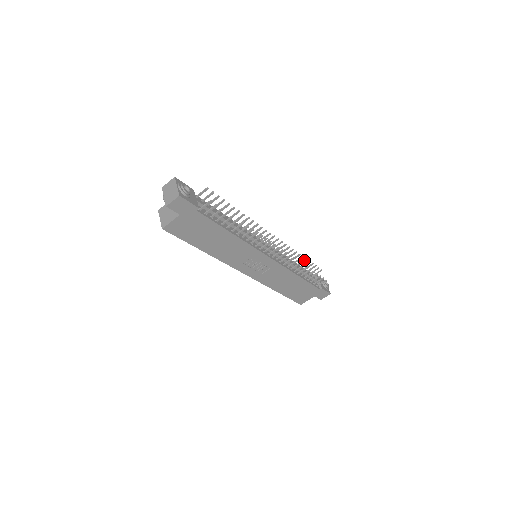
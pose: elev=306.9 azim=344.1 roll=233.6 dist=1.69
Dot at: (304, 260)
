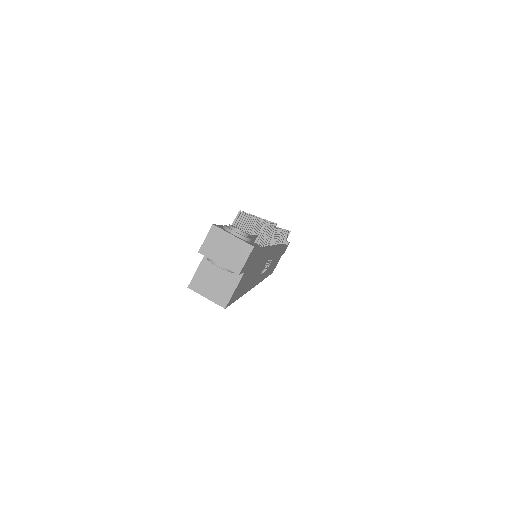
Dot at: occluded
